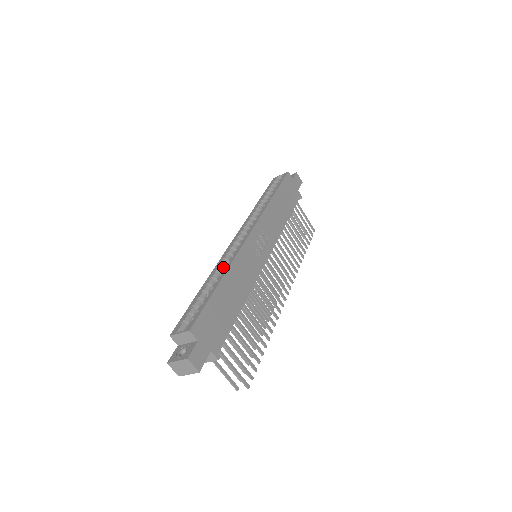
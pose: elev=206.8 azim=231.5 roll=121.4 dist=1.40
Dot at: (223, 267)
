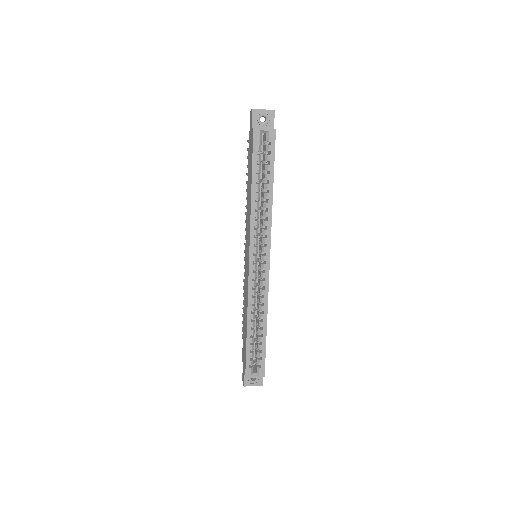
Dot at: (253, 302)
